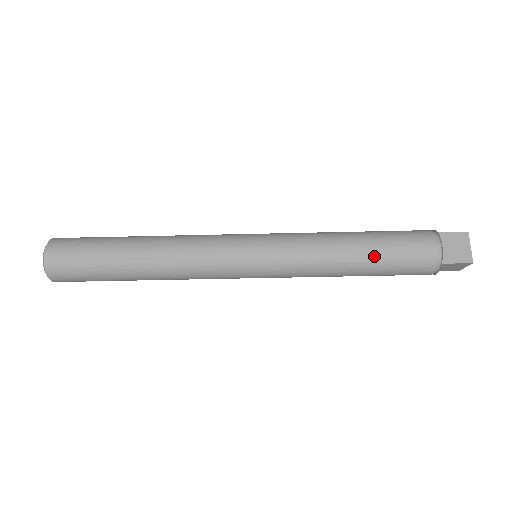
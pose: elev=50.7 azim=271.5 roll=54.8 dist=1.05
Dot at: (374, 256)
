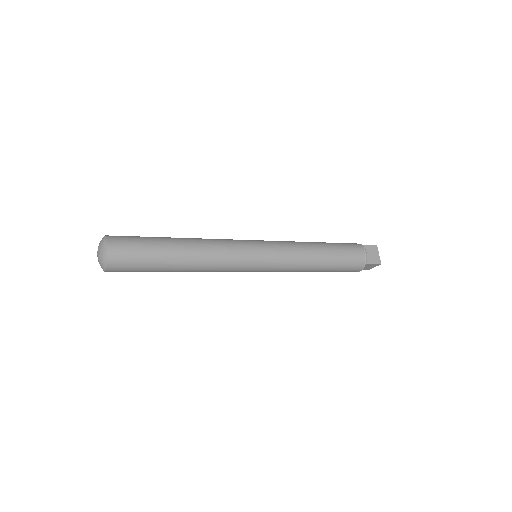
Dot at: (332, 258)
